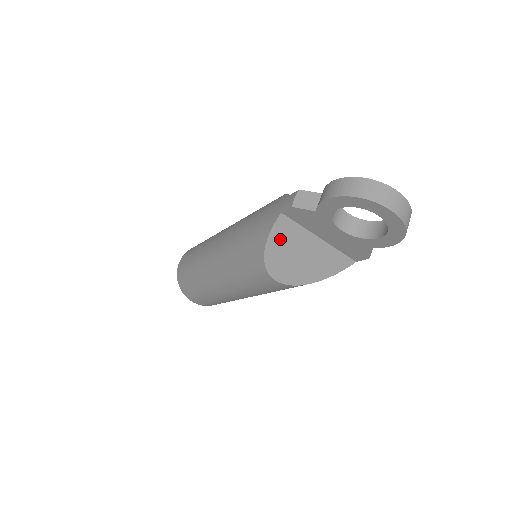
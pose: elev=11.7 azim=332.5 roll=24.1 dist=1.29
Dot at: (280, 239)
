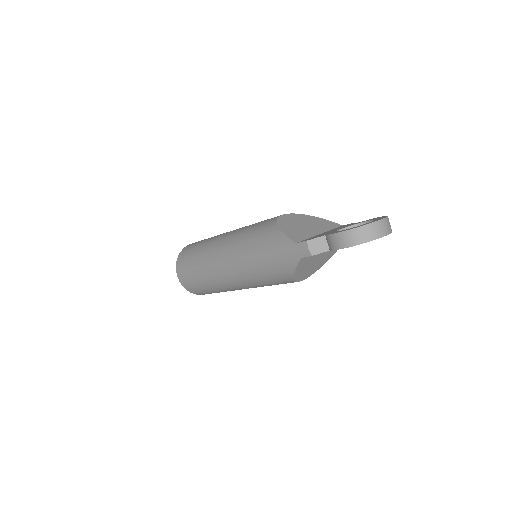
Dot at: (302, 266)
